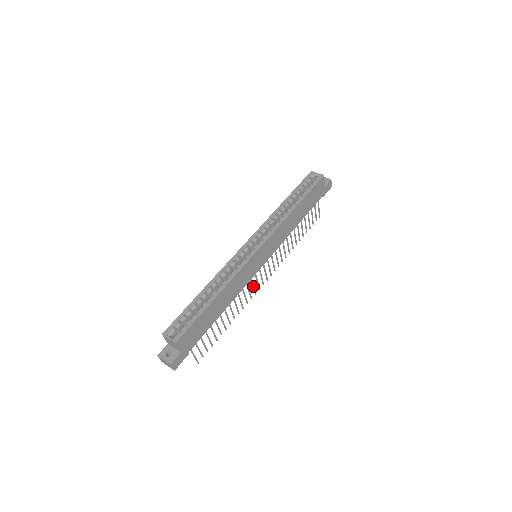
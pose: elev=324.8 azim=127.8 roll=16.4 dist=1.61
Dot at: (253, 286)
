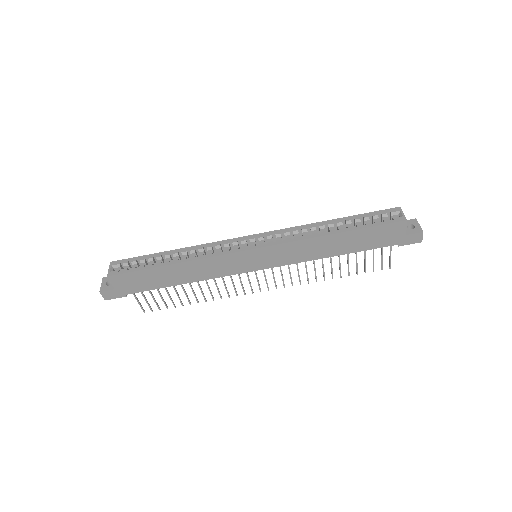
Dot at: (241, 284)
